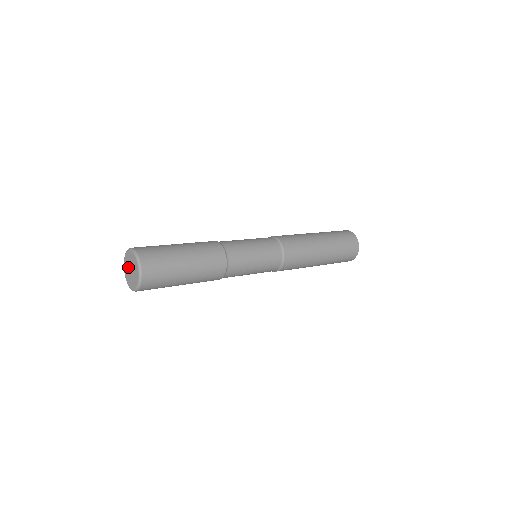
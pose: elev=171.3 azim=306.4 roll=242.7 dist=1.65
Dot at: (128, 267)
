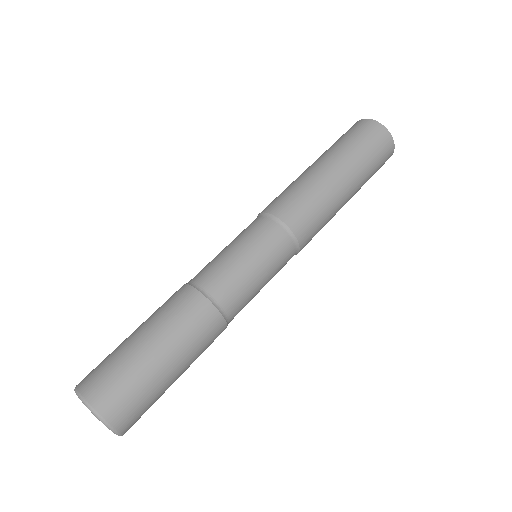
Dot at: occluded
